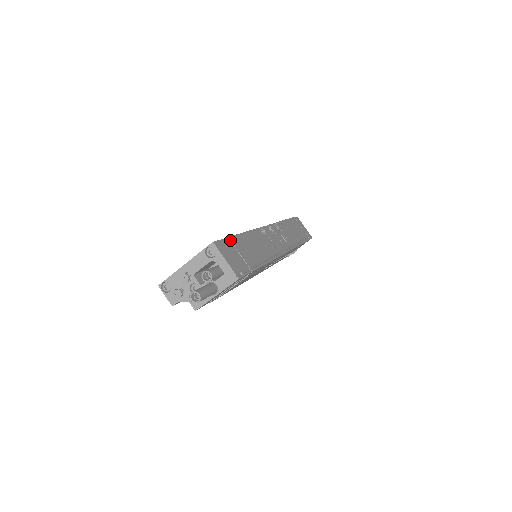
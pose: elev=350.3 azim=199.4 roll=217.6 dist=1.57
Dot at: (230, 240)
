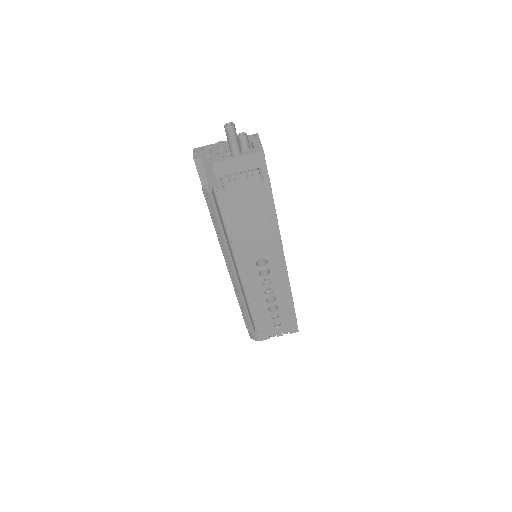
Dot at: occluded
